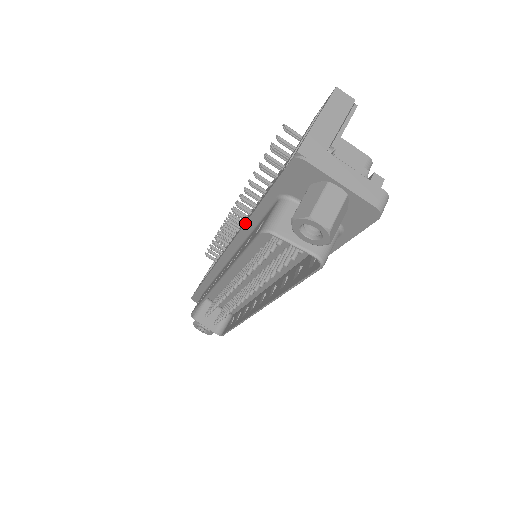
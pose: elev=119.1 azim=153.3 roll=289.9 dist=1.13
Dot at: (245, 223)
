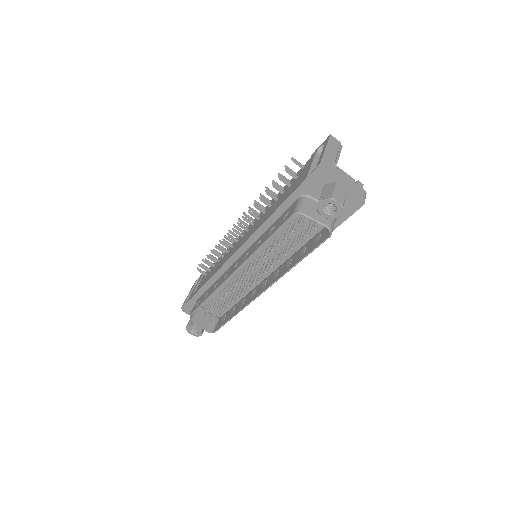
Dot at: (265, 221)
